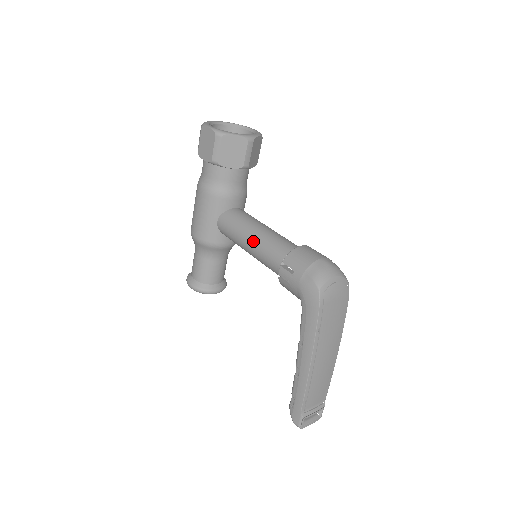
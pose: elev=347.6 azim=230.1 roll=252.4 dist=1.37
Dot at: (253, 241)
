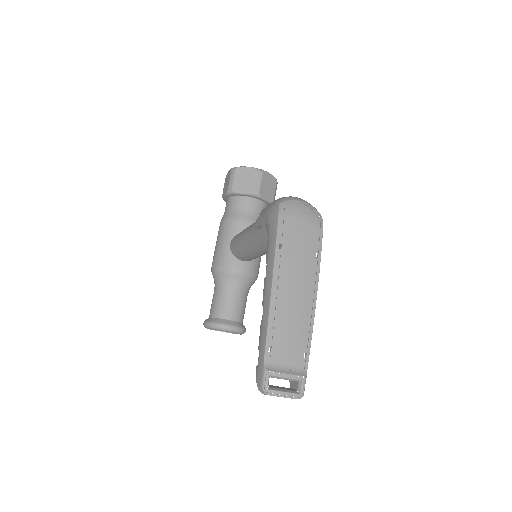
Dot at: (247, 229)
